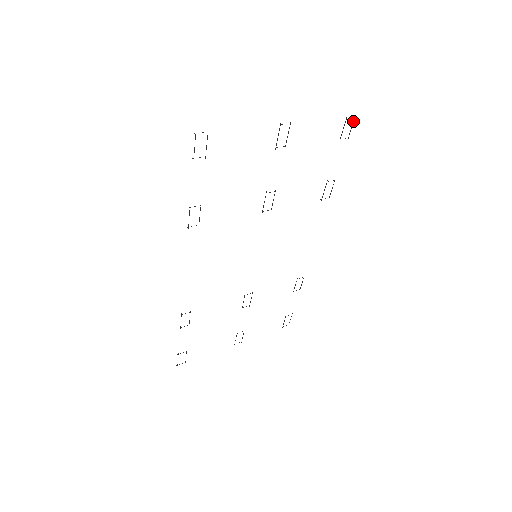
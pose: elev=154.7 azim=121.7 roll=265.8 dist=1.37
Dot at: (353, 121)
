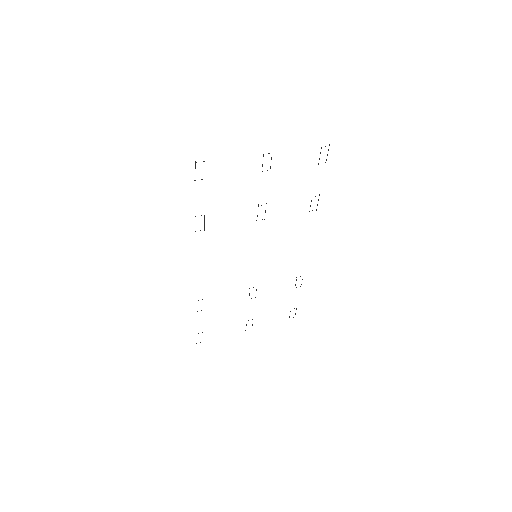
Dot at: (328, 149)
